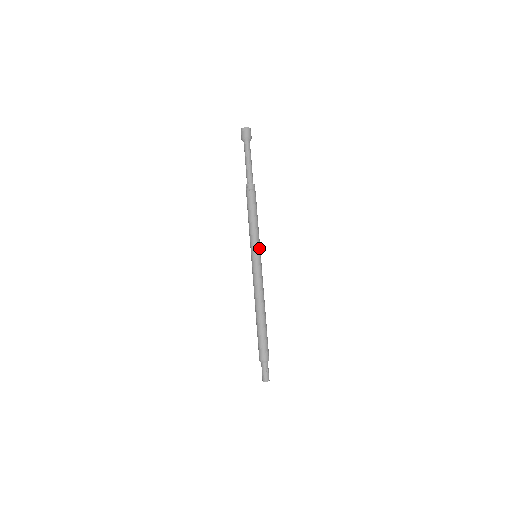
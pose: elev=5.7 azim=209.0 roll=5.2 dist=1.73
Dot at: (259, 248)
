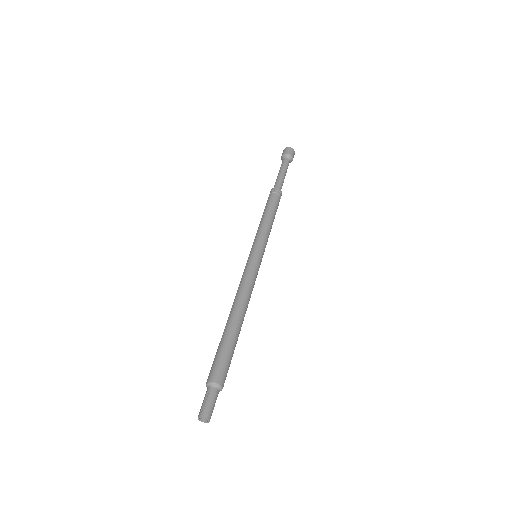
Dot at: (264, 251)
